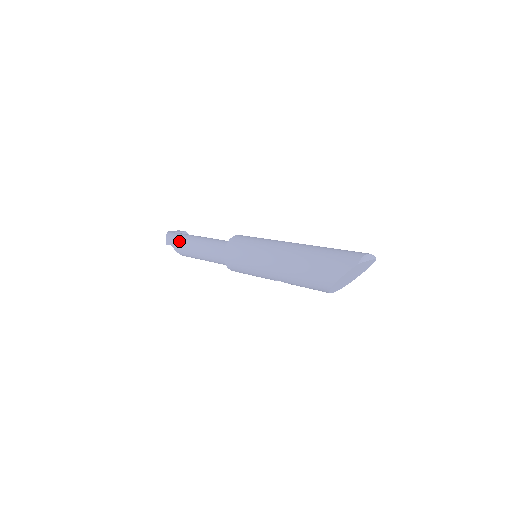
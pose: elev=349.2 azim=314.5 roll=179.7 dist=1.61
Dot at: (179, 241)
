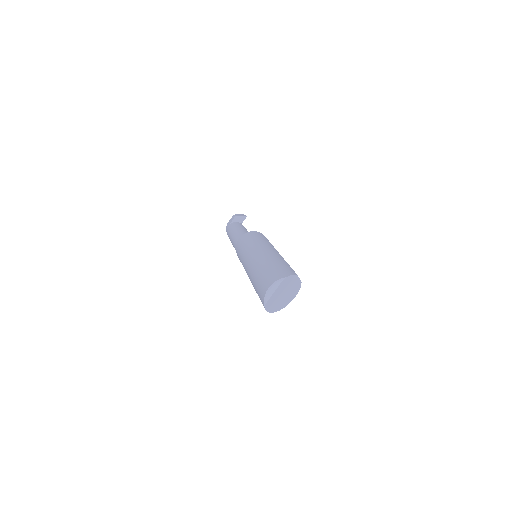
Dot at: occluded
